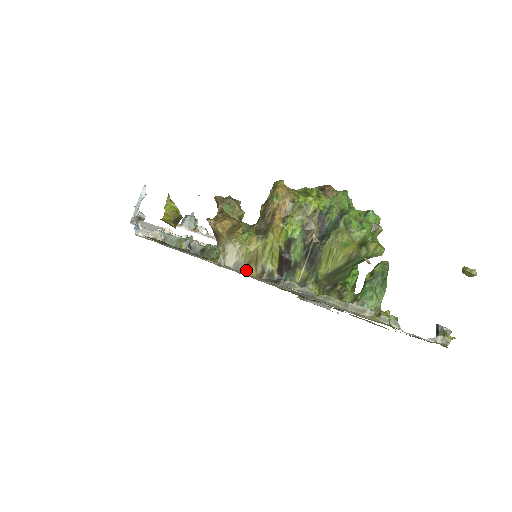
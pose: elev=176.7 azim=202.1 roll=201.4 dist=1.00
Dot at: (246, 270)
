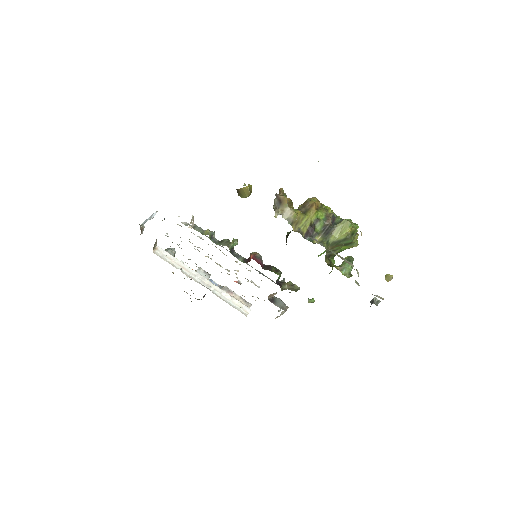
Dot at: (291, 225)
